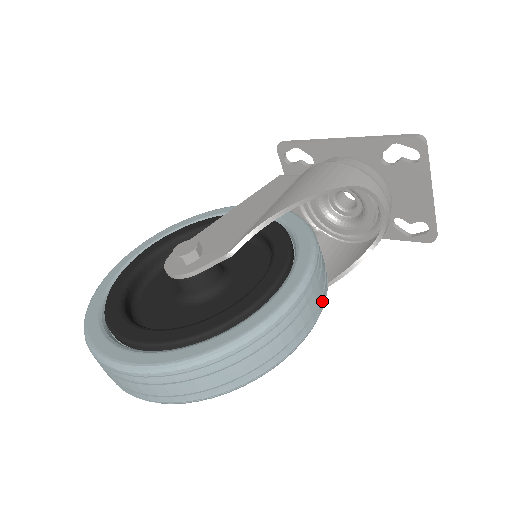
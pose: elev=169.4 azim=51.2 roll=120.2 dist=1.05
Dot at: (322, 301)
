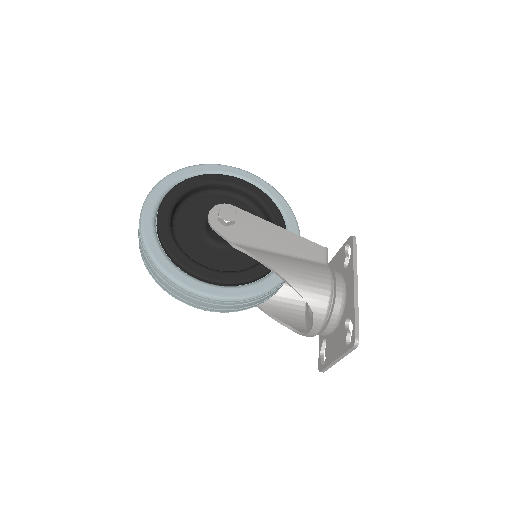
Dot at: (226, 311)
